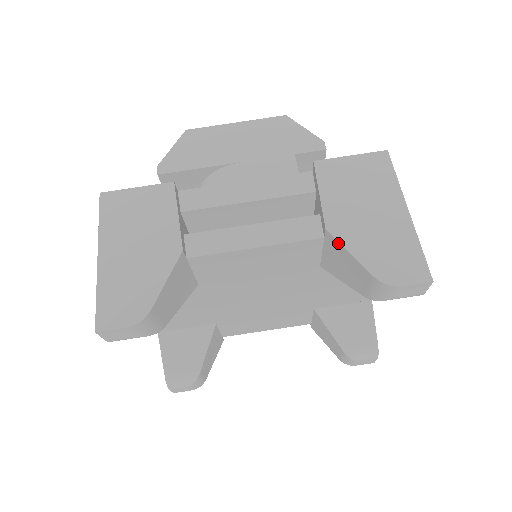
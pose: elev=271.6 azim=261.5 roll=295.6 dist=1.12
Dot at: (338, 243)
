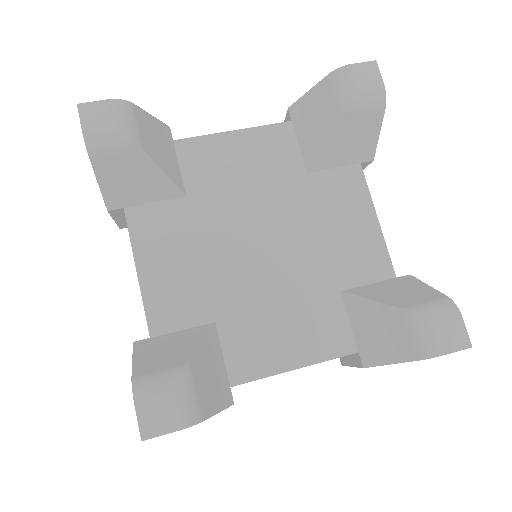
Dot at: (299, 101)
